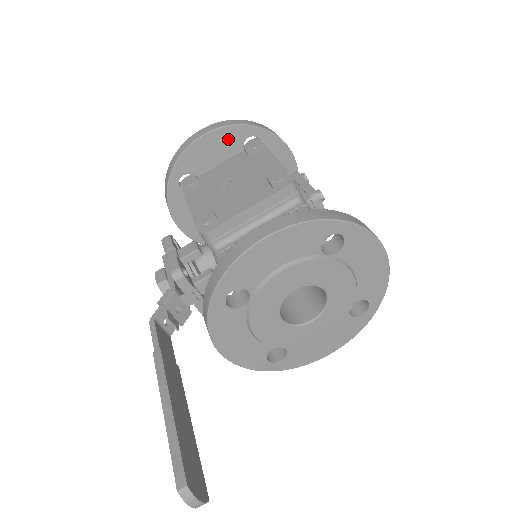
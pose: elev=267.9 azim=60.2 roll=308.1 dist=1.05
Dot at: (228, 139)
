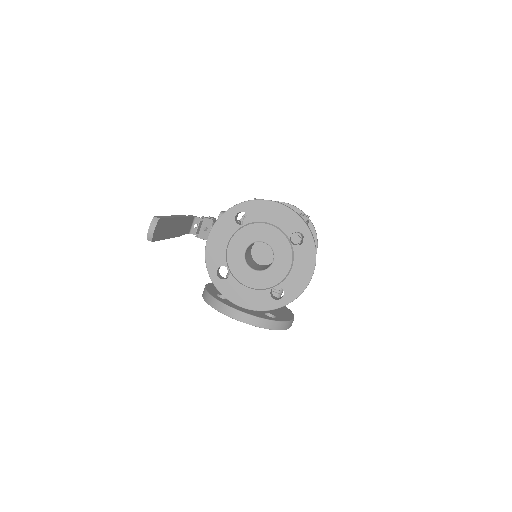
Dot at: occluded
